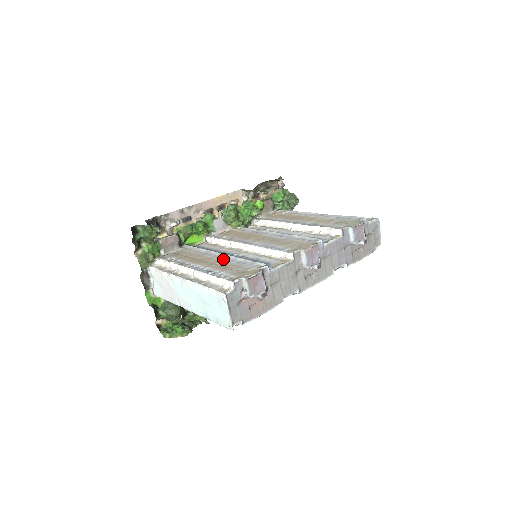
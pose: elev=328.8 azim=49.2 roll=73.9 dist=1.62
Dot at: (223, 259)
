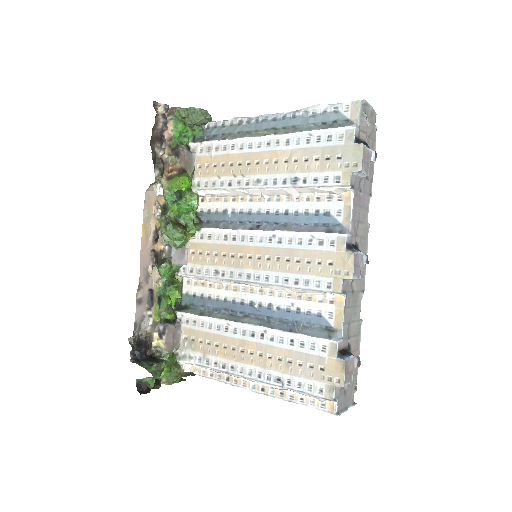
Dot at: (264, 340)
